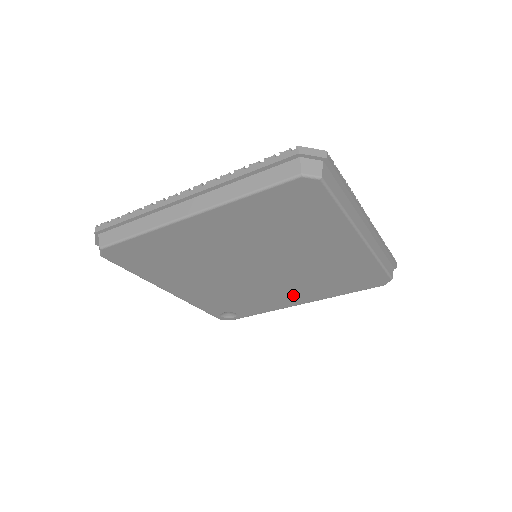
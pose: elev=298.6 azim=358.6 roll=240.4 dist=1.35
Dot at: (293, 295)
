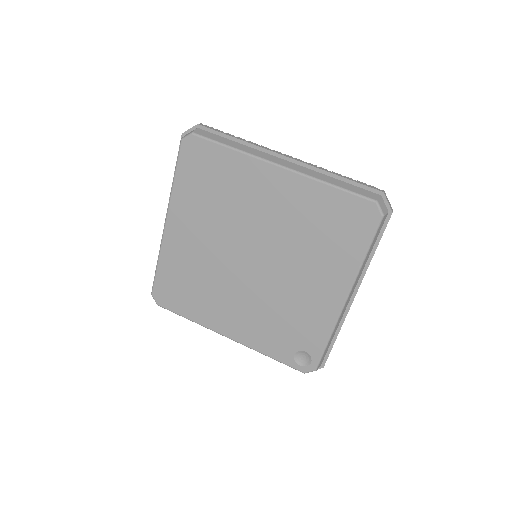
Dot at: (320, 287)
